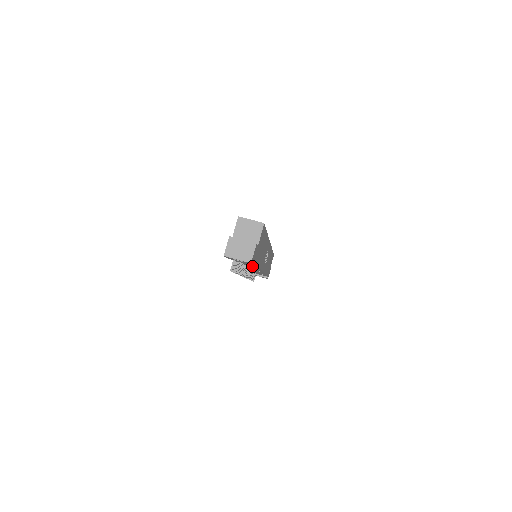
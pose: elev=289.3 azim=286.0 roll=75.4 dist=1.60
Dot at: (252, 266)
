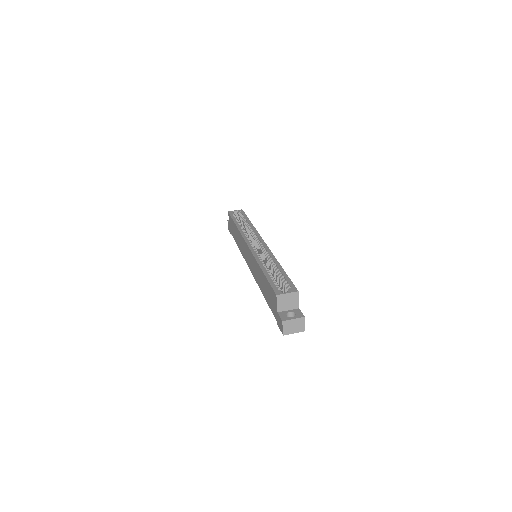
Dot at: occluded
